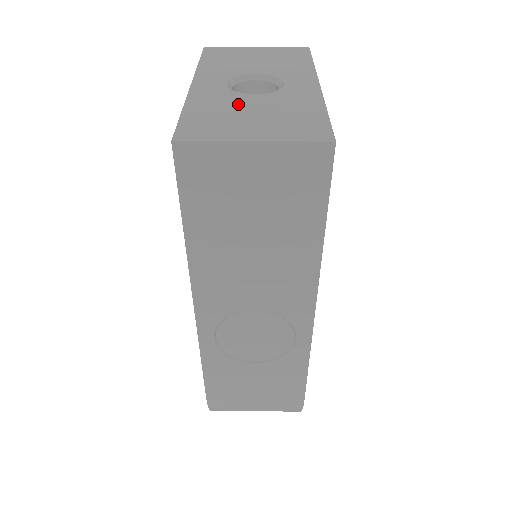
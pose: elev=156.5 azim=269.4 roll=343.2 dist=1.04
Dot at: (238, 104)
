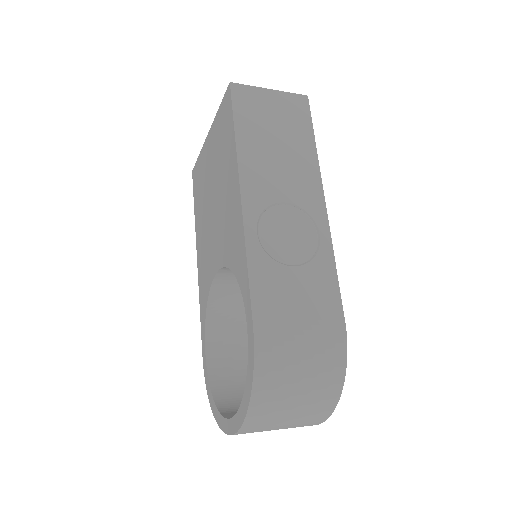
Dot at: occluded
